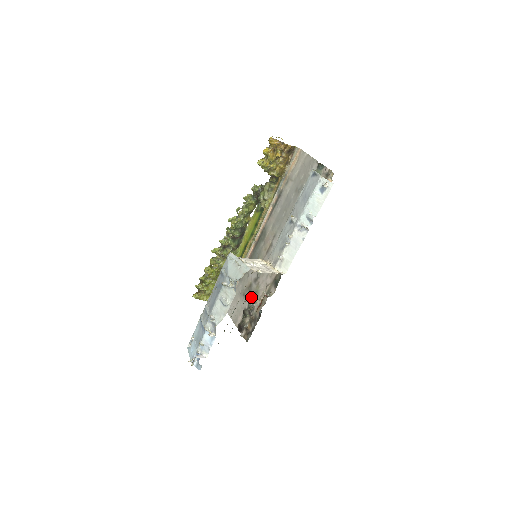
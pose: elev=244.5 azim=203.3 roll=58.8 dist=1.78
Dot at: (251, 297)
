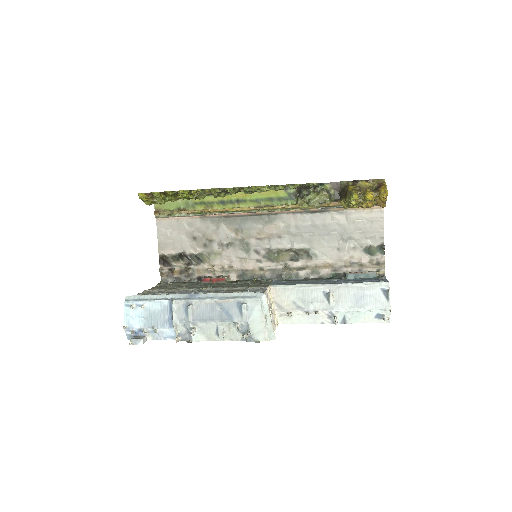
Dot at: (202, 251)
